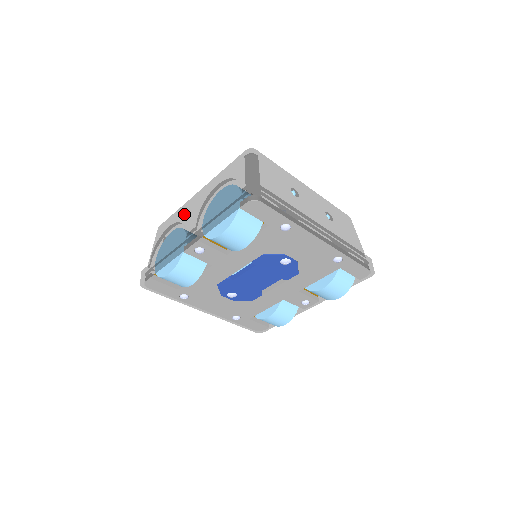
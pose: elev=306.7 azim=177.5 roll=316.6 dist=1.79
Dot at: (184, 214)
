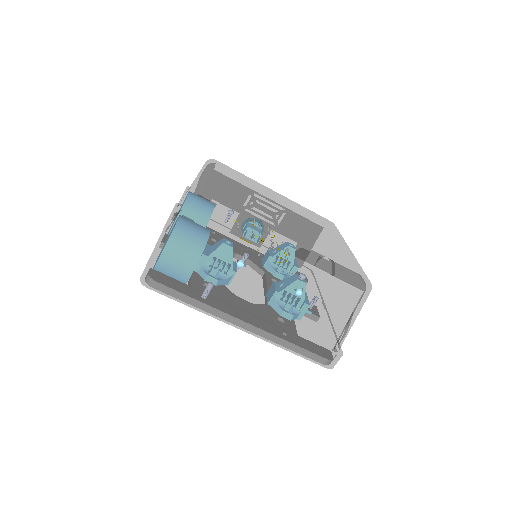
Dot at: occluded
